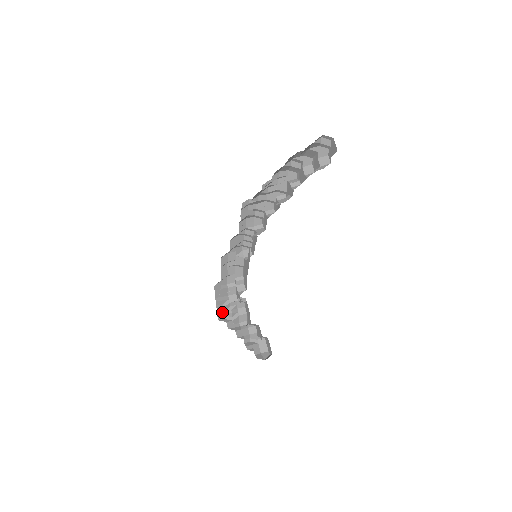
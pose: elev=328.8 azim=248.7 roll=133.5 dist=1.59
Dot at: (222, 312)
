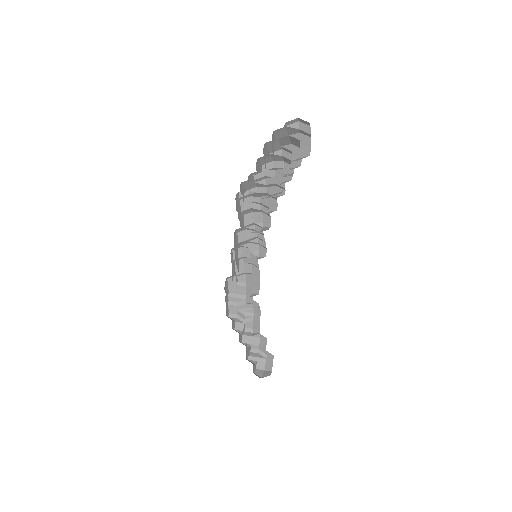
Dot at: (235, 310)
